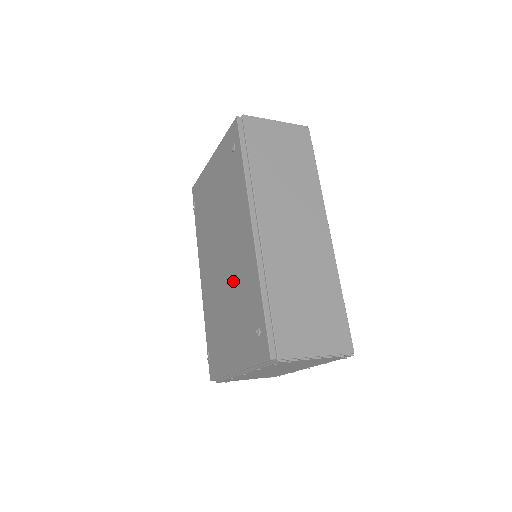
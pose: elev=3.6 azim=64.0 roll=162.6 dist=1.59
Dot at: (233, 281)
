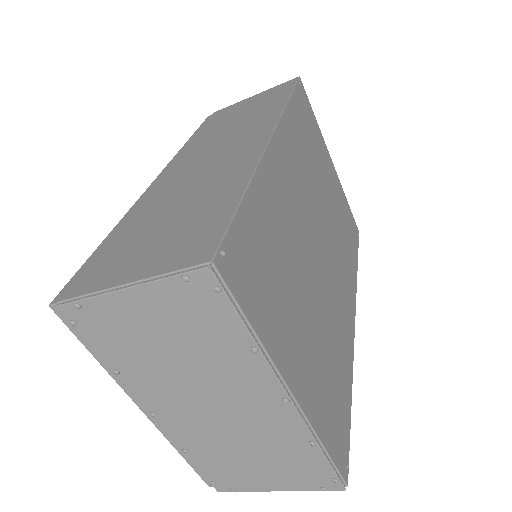
Dot at: occluded
